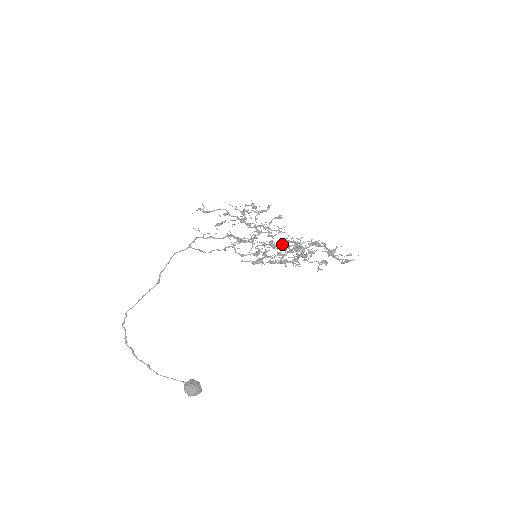
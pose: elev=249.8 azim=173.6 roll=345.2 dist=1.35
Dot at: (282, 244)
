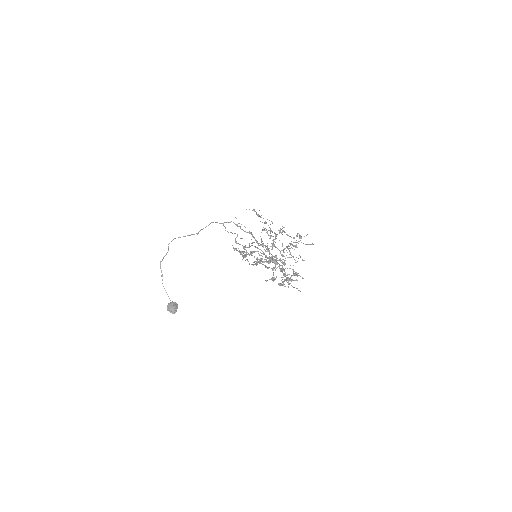
Dot at: (278, 260)
